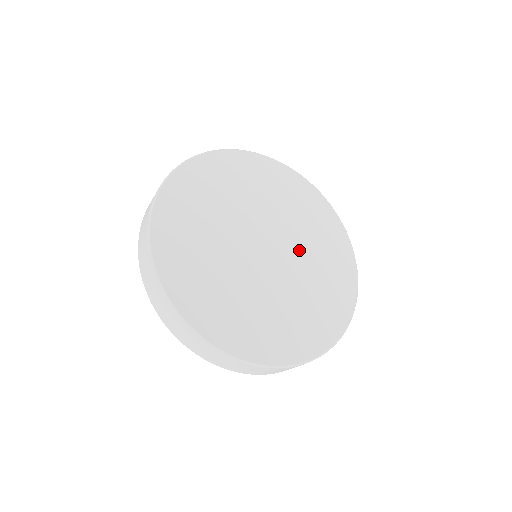
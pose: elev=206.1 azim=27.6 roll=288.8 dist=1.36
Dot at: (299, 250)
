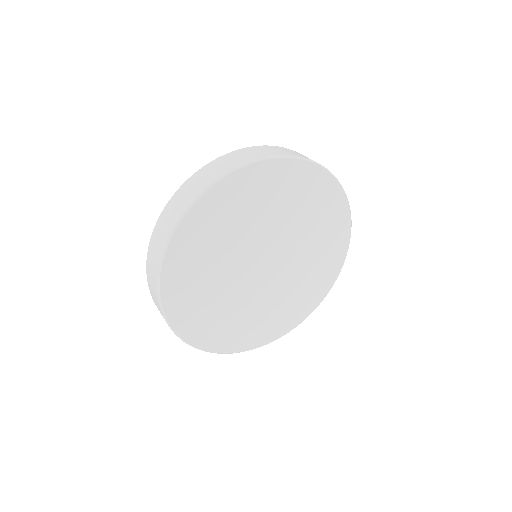
Dot at: (296, 262)
